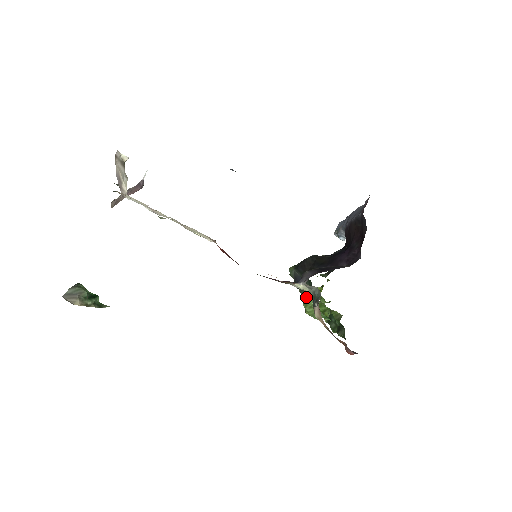
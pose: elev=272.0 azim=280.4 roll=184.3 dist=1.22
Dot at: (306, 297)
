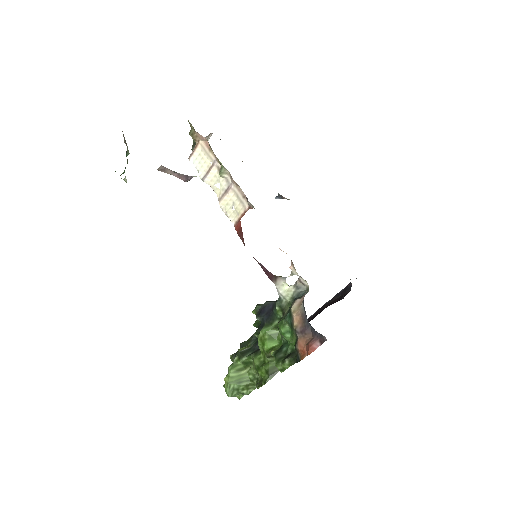
Dot at: (265, 325)
